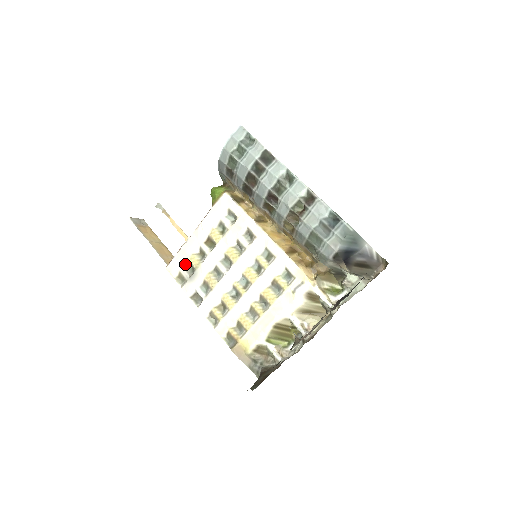
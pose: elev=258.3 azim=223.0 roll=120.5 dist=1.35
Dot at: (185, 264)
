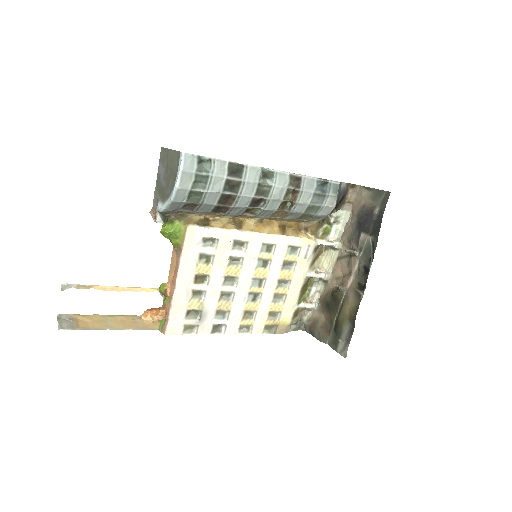
Dot at: (186, 315)
